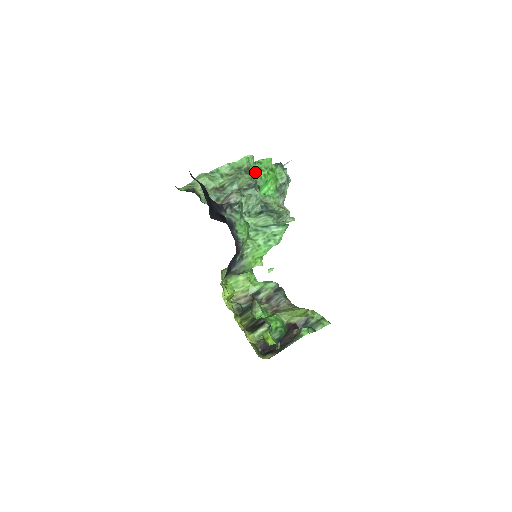
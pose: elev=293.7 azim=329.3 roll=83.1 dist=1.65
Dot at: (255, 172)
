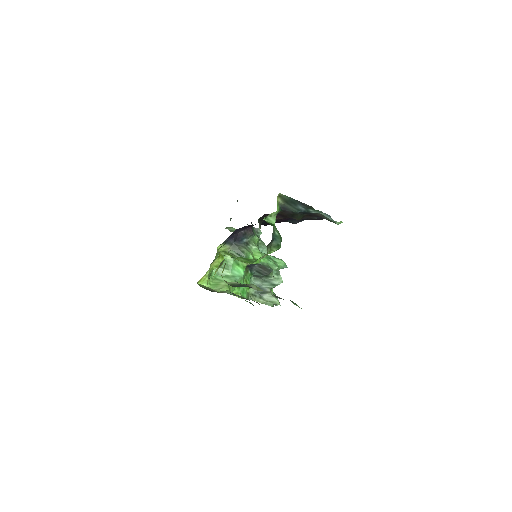
Dot at: occluded
